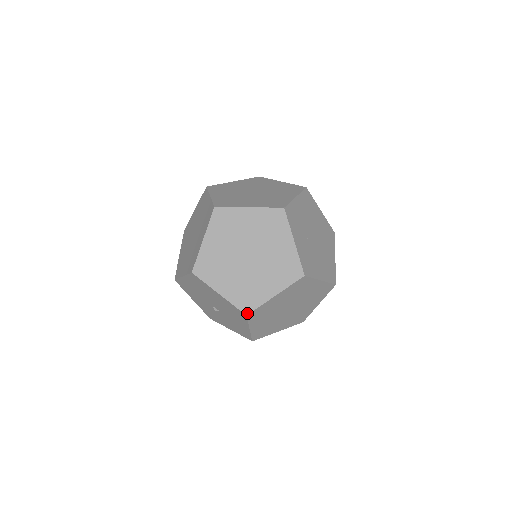
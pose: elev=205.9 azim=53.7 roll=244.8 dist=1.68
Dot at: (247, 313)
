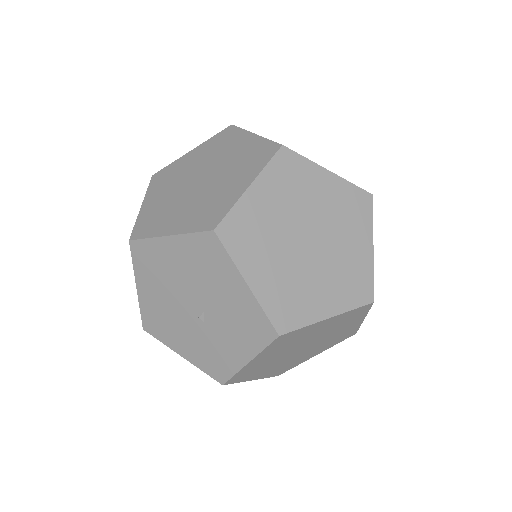
Dot at: (214, 227)
